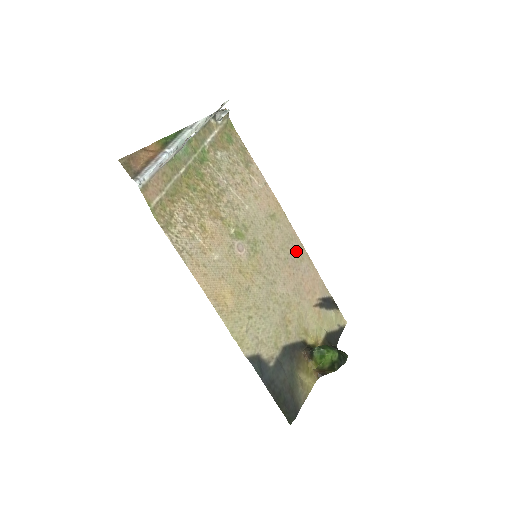
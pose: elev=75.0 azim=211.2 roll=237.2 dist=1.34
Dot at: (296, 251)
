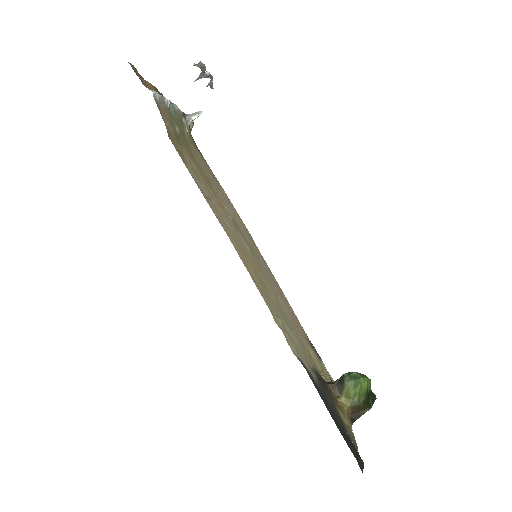
Dot at: occluded
